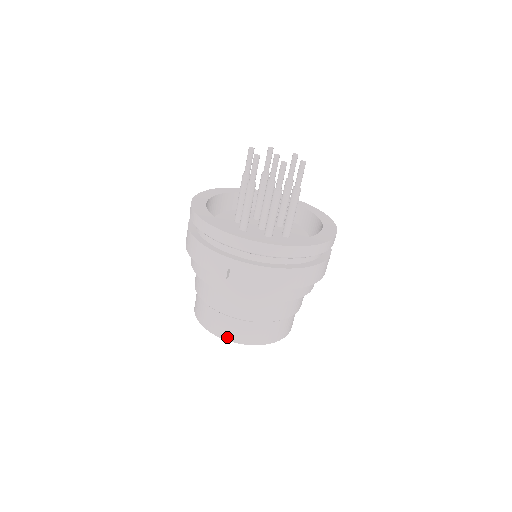
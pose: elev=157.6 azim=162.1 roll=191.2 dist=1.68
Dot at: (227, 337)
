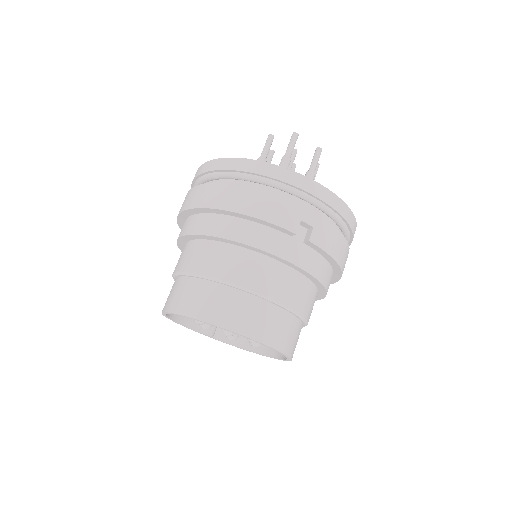
Dot at: (258, 336)
